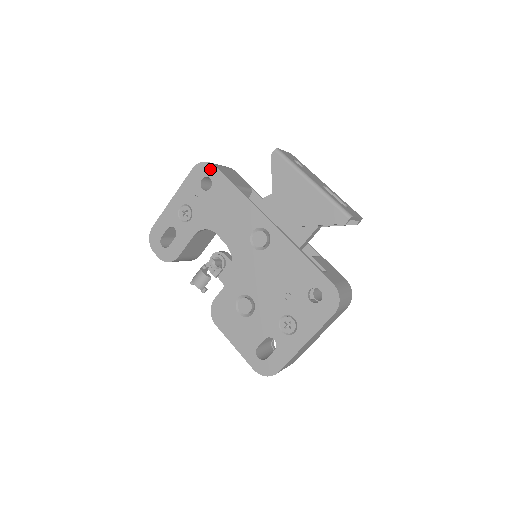
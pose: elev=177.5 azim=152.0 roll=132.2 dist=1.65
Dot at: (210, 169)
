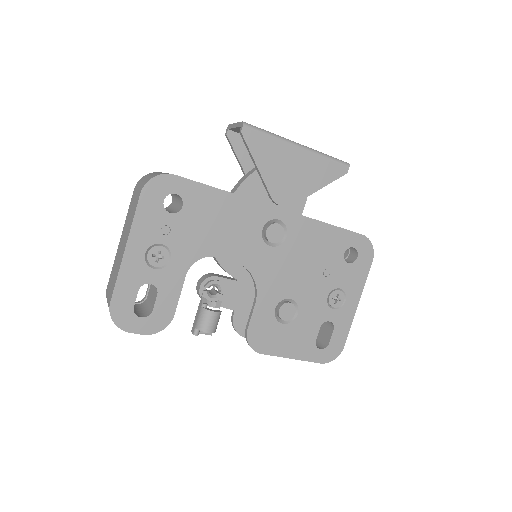
Dot at: (170, 182)
